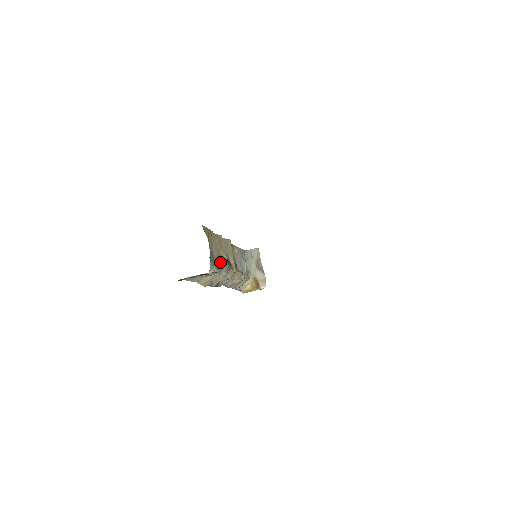
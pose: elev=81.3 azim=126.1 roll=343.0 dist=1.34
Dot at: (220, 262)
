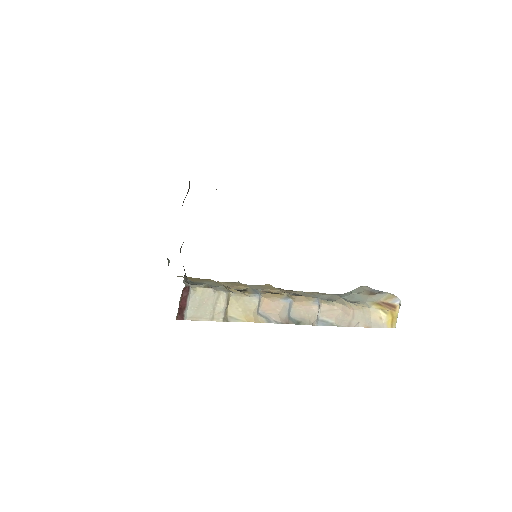
Dot at: occluded
